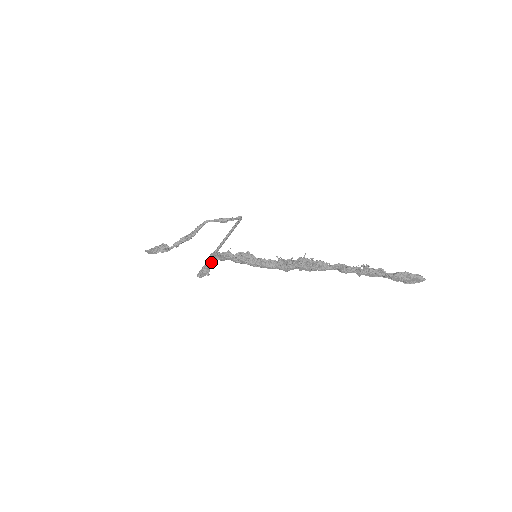
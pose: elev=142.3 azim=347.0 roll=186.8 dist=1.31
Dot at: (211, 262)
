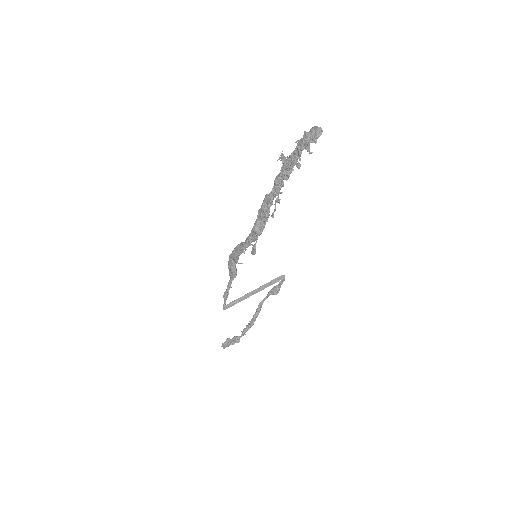
Dot at: (229, 282)
